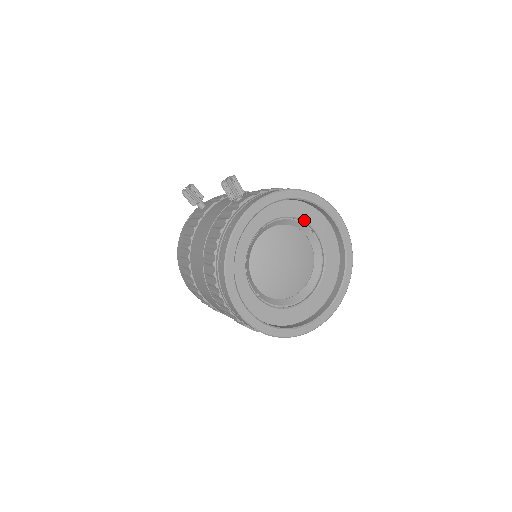
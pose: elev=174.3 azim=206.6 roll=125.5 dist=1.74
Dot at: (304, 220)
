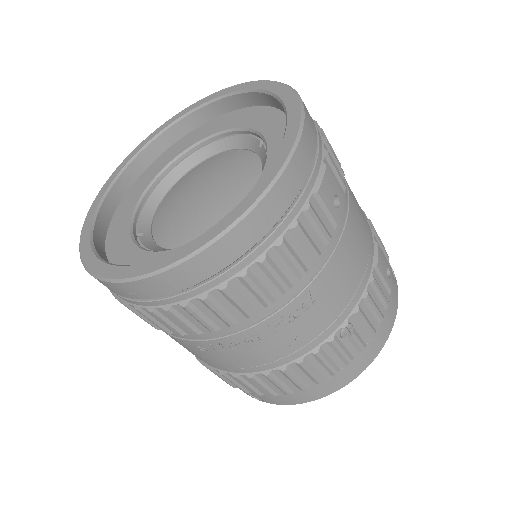
Dot at: (249, 128)
